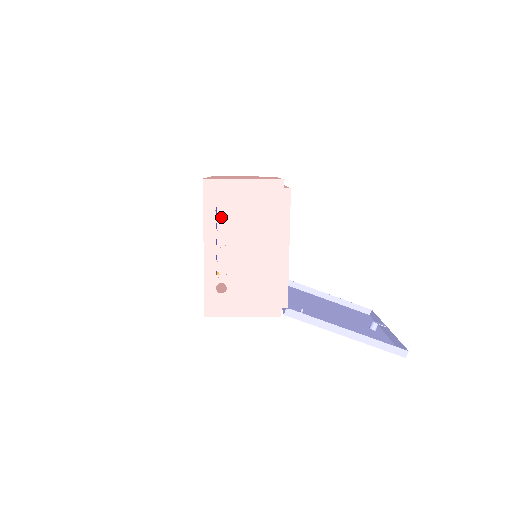
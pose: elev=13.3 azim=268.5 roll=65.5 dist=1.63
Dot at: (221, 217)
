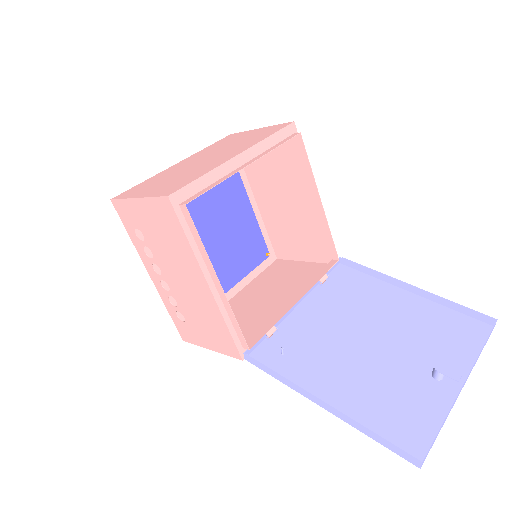
Dot at: (143, 242)
